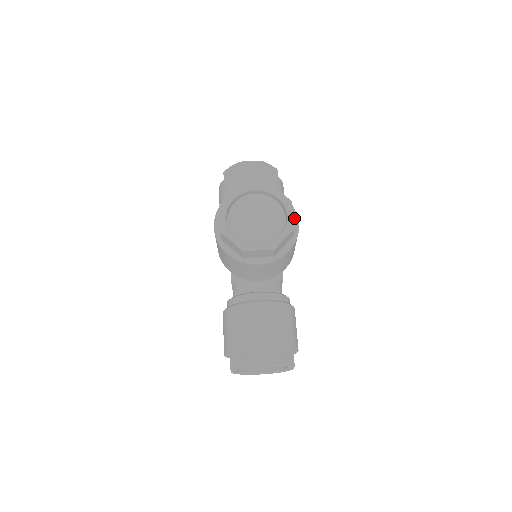
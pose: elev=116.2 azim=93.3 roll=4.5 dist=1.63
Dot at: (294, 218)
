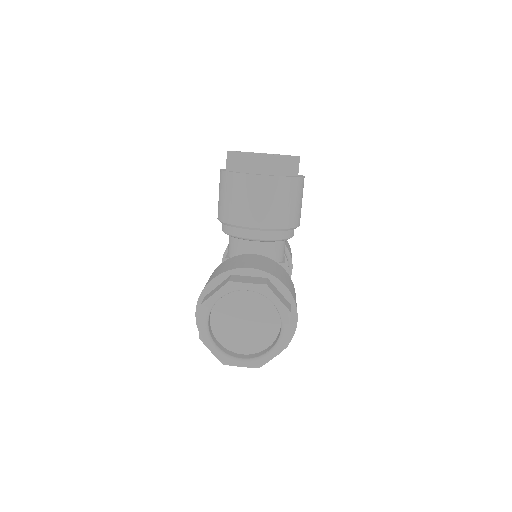
Dot at: (300, 175)
